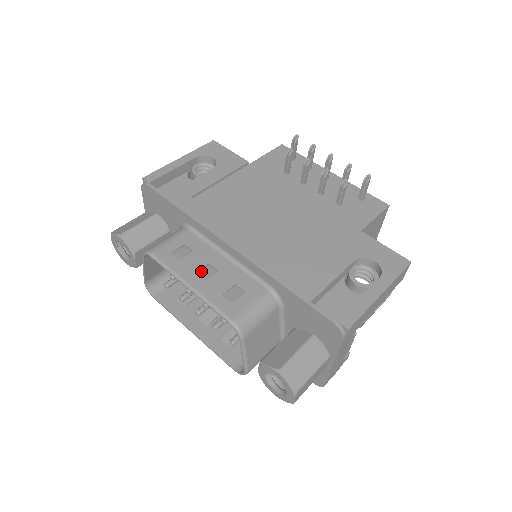
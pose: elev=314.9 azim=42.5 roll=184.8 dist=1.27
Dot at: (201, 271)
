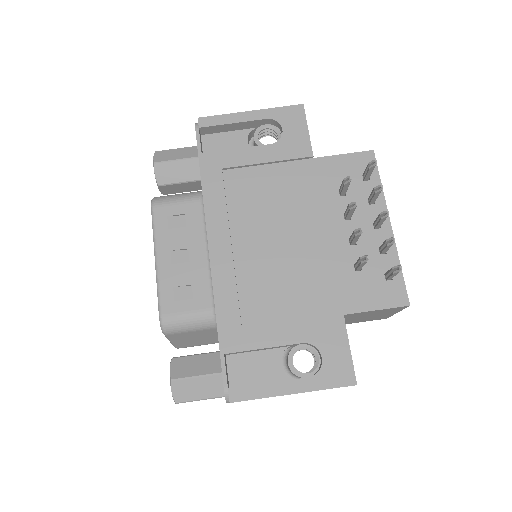
Dot at: (177, 252)
